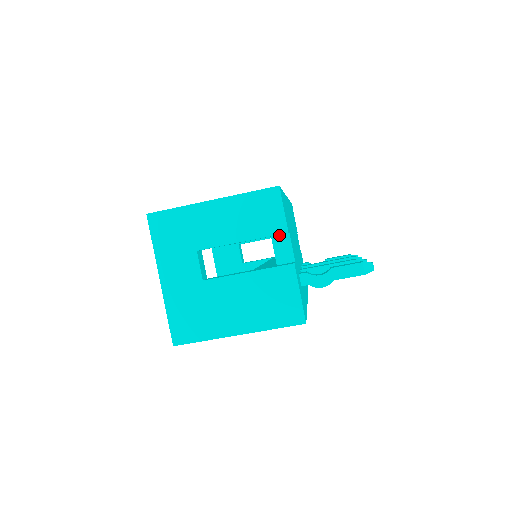
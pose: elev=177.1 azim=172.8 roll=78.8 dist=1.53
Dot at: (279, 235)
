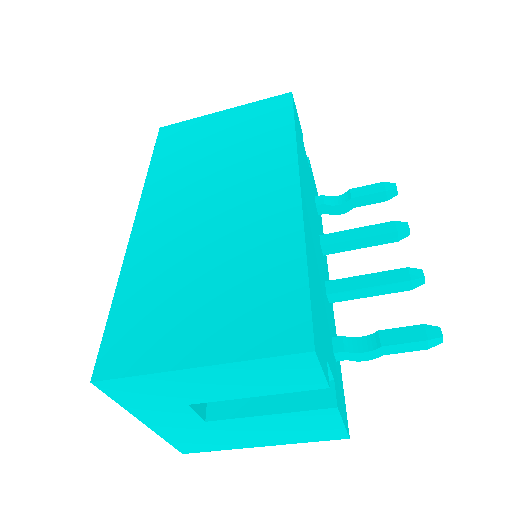
Dot at: occluded
